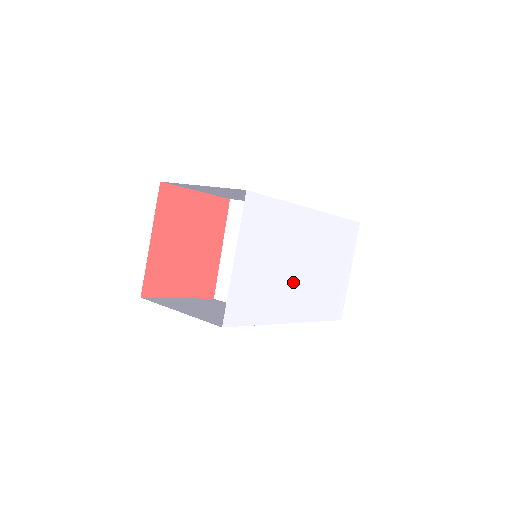
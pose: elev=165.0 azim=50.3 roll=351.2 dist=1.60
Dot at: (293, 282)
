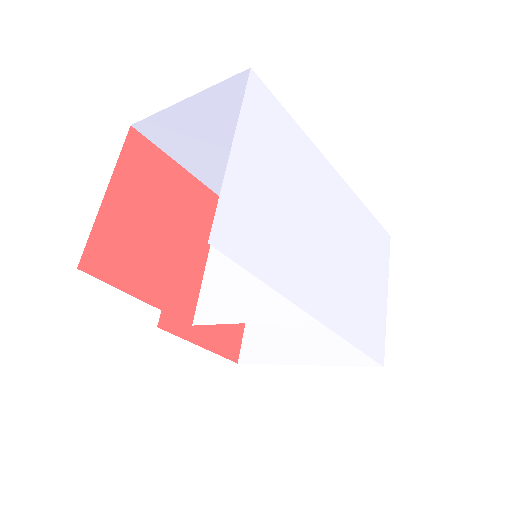
Dot at: (316, 253)
